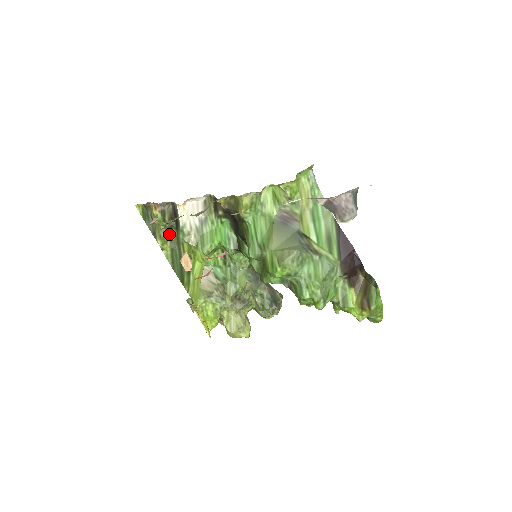
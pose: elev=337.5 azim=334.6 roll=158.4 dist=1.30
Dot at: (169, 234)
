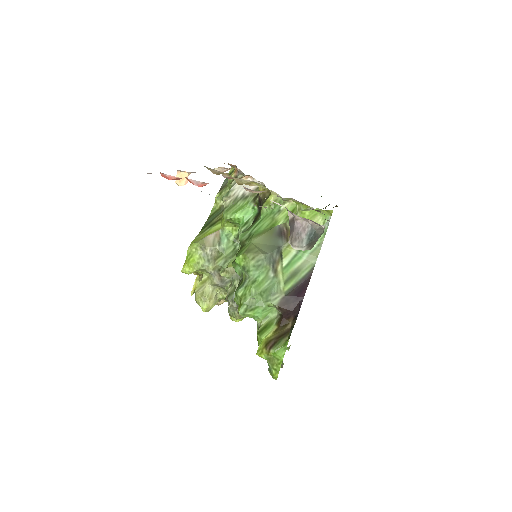
Dot at: occluded
